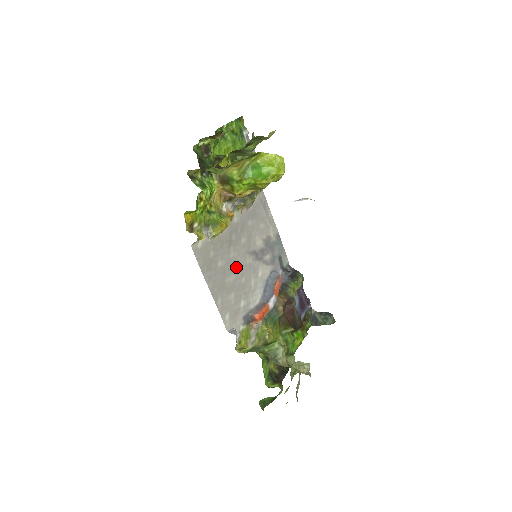
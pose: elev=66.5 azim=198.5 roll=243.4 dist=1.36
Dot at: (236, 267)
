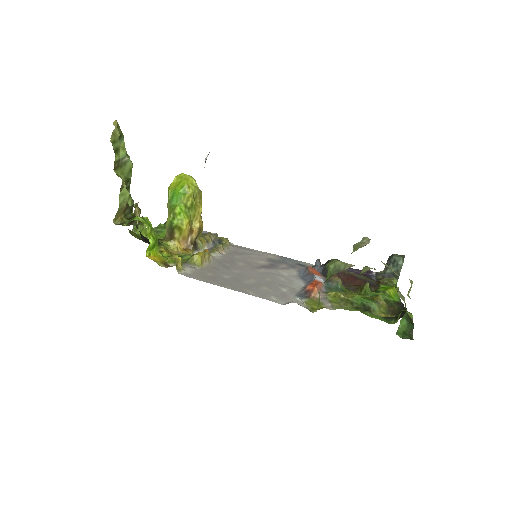
Dot at: (250, 276)
